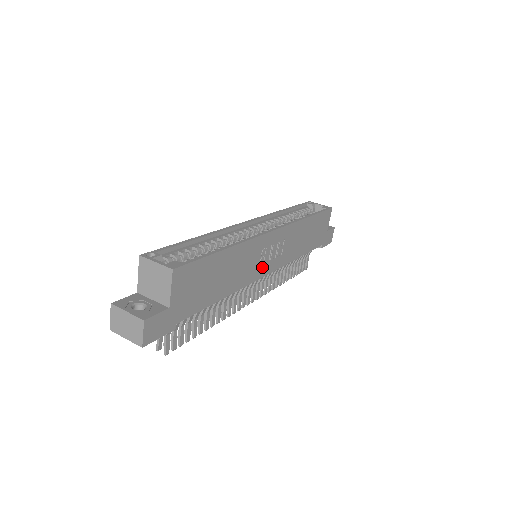
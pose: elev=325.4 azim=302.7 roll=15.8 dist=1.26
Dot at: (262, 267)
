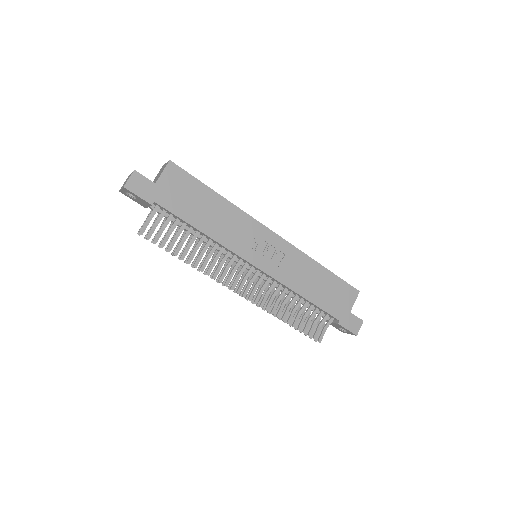
Dot at: (252, 252)
